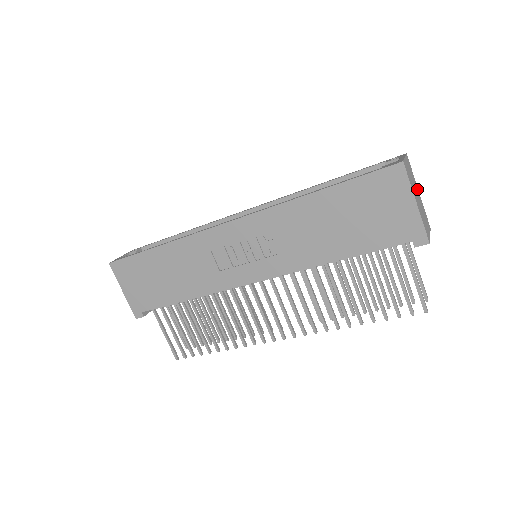
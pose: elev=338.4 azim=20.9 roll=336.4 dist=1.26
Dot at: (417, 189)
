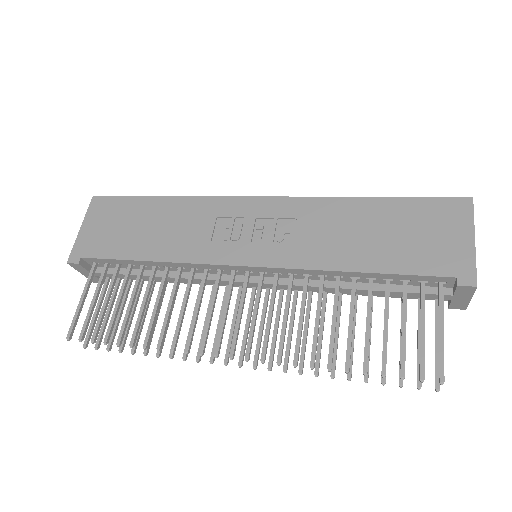
Dot at: occluded
